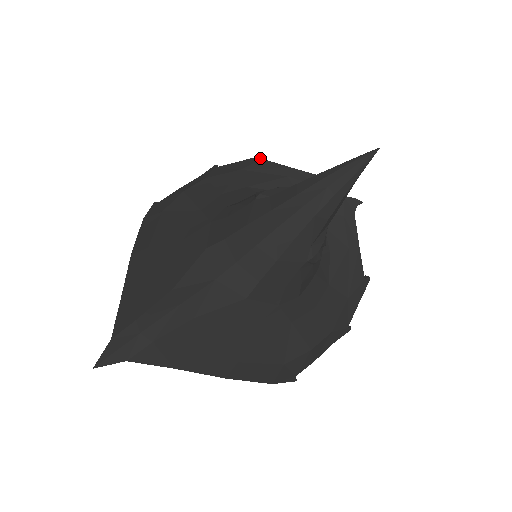
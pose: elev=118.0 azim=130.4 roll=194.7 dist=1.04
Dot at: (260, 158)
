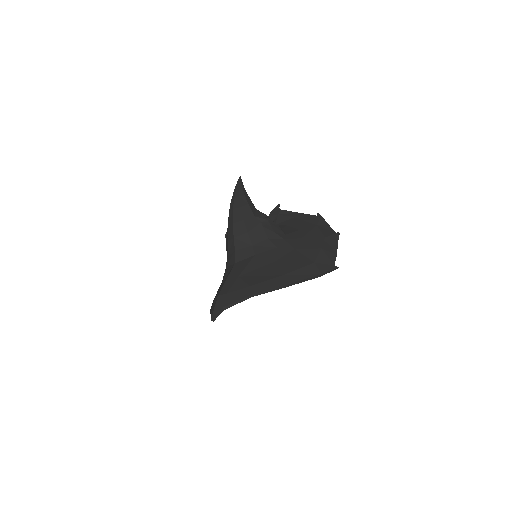
Dot at: occluded
